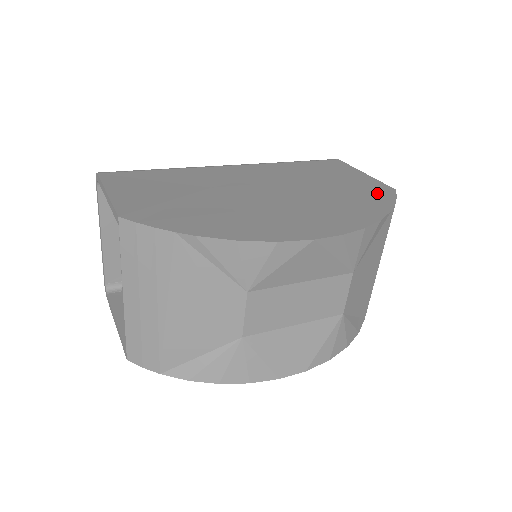
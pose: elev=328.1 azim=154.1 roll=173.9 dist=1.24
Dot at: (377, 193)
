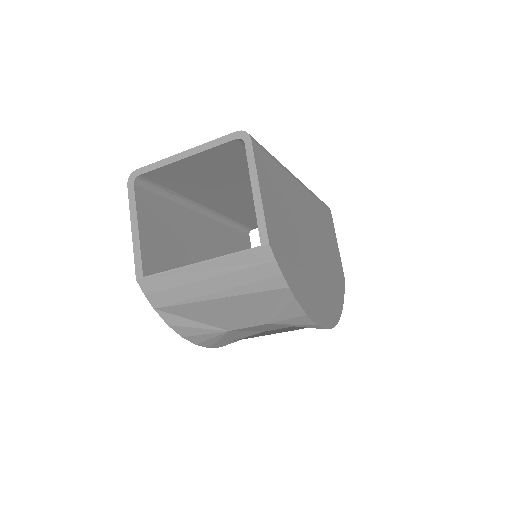
Dot at: (341, 279)
